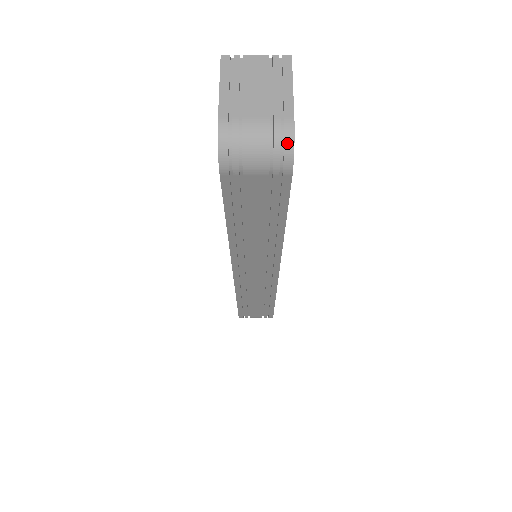
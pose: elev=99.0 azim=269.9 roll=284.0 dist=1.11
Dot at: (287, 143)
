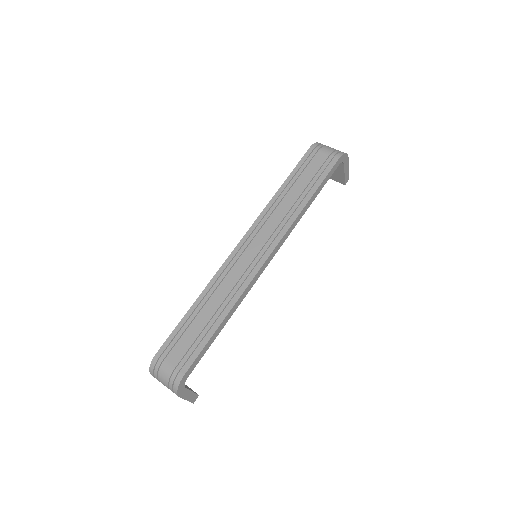
Dot at: occluded
